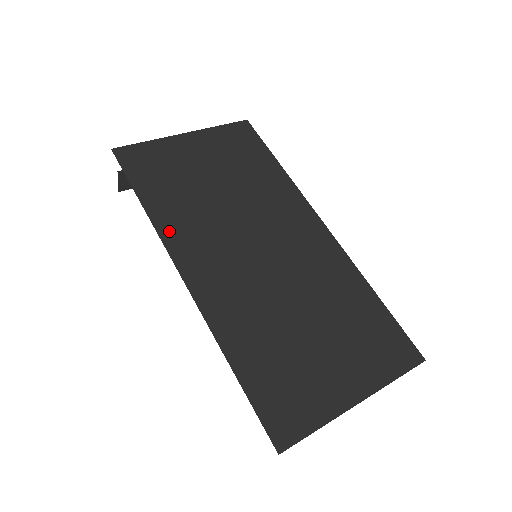
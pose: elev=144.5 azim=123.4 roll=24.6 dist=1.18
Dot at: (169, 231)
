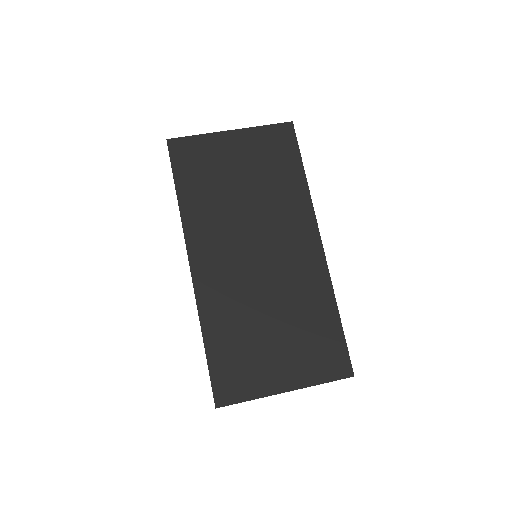
Dot at: (191, 225)
